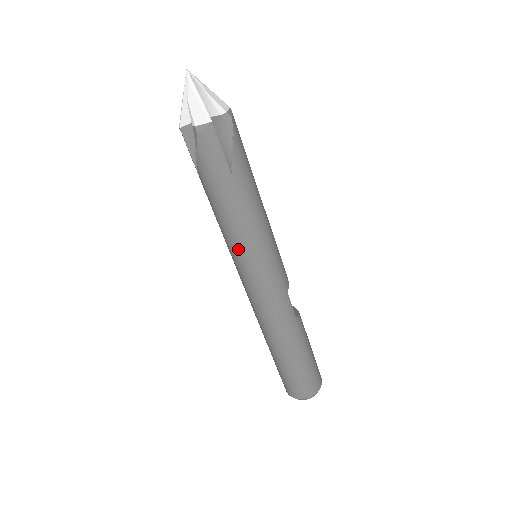
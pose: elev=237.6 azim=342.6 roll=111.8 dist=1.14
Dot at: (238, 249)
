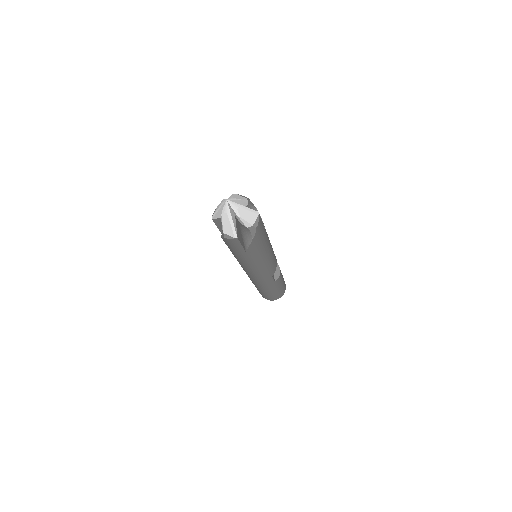
Dot at: (241, 265)
